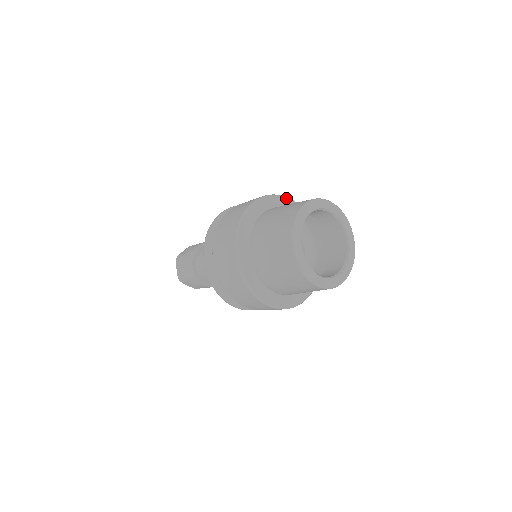
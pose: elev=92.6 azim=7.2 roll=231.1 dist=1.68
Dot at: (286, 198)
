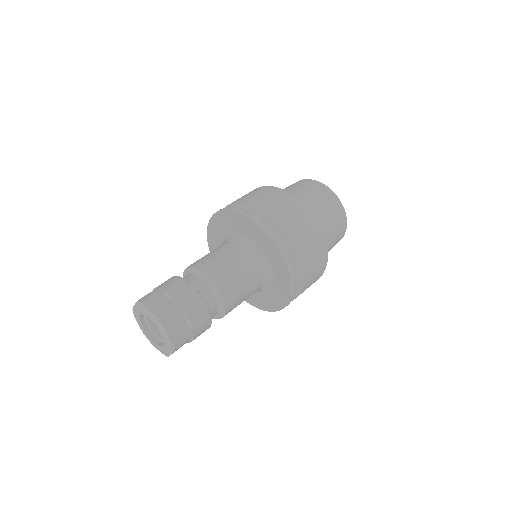
Dot at: occluded
